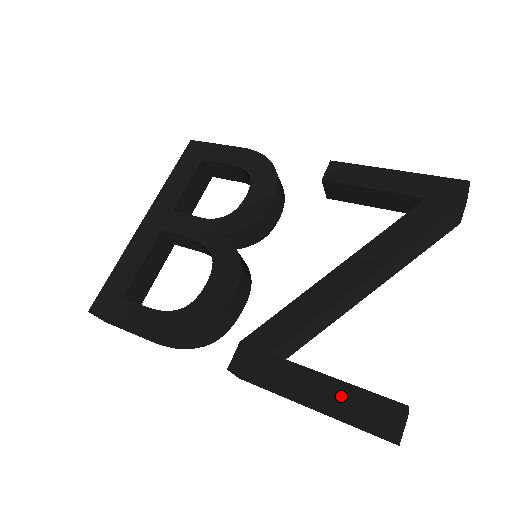
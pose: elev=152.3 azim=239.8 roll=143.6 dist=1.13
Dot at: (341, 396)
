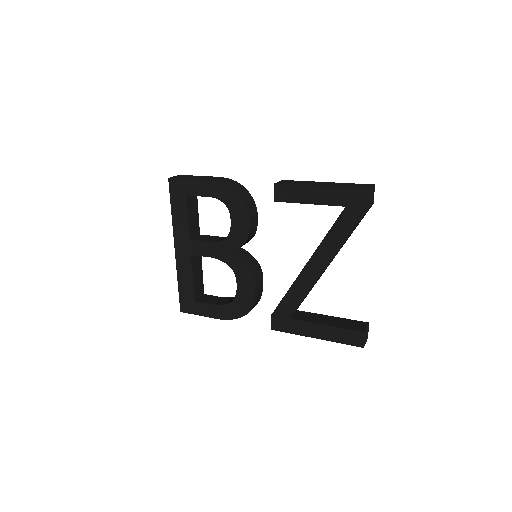
Dot at: (332, 333)
